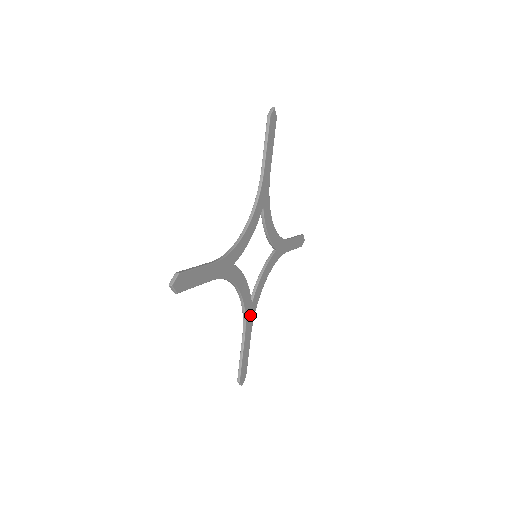
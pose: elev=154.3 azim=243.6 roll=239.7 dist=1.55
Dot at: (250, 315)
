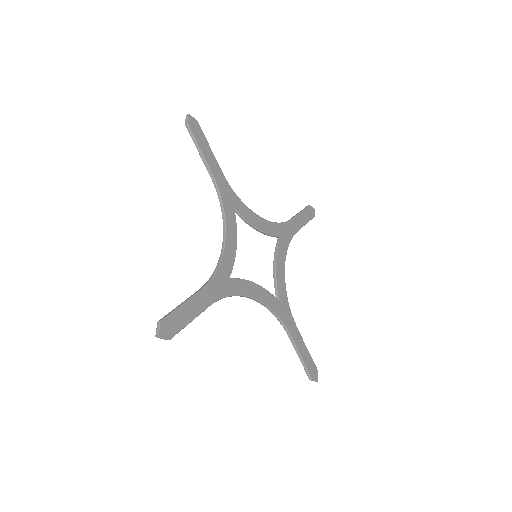
Dot at: (284, 313)
